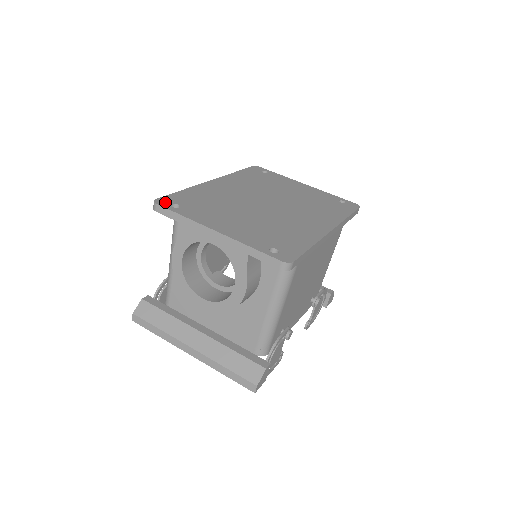
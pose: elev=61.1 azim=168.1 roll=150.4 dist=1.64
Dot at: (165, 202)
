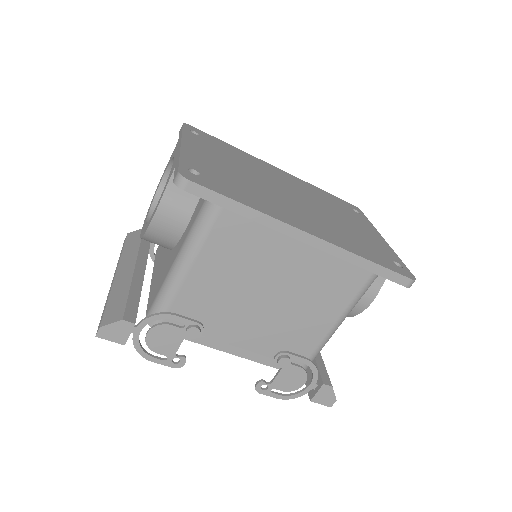
Dot at: (193, 128)
